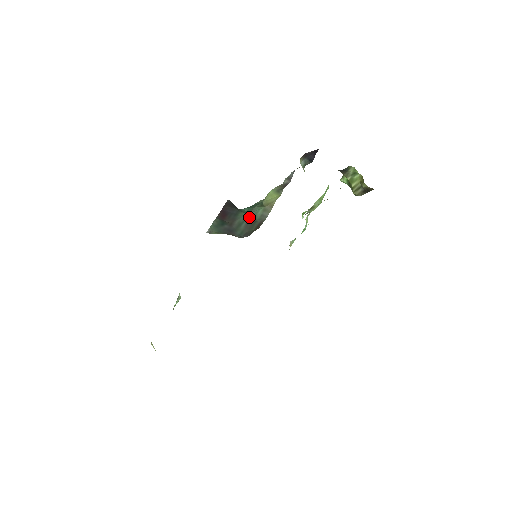
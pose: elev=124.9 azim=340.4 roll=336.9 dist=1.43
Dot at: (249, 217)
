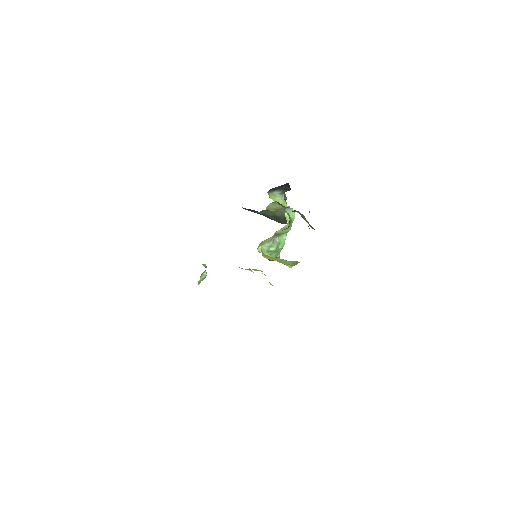
Dot at: (270, 215)
